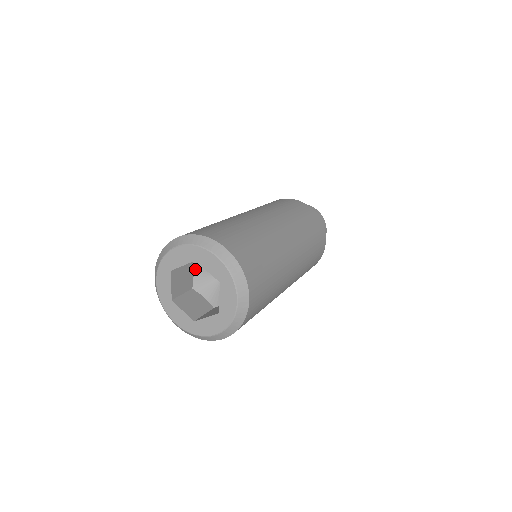
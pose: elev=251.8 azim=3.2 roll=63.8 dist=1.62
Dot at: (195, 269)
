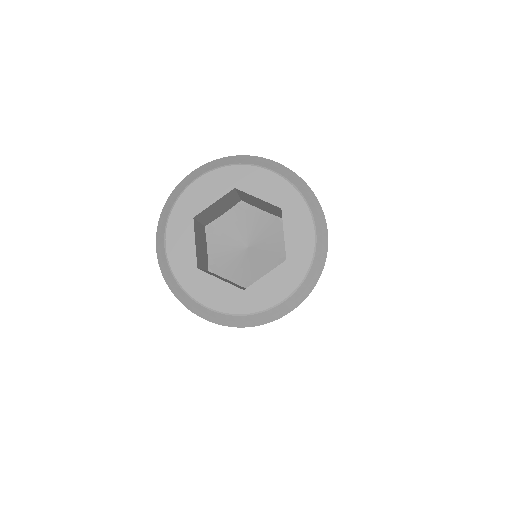
Dot at: (231, 211)
